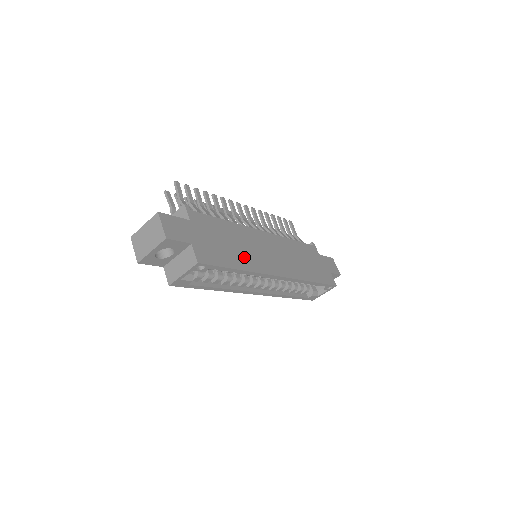
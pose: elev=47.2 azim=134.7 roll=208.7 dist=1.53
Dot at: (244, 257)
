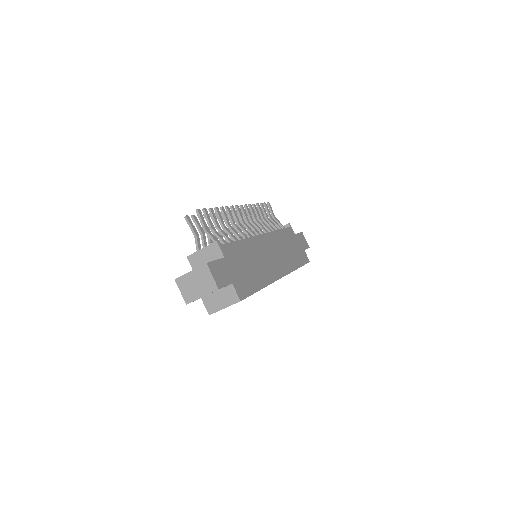
Dot at: (260, 273)
